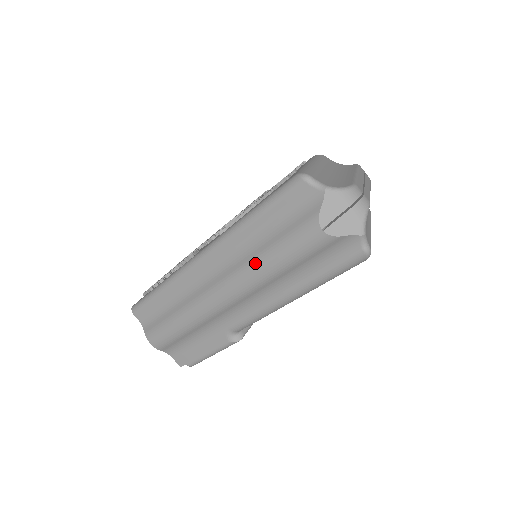
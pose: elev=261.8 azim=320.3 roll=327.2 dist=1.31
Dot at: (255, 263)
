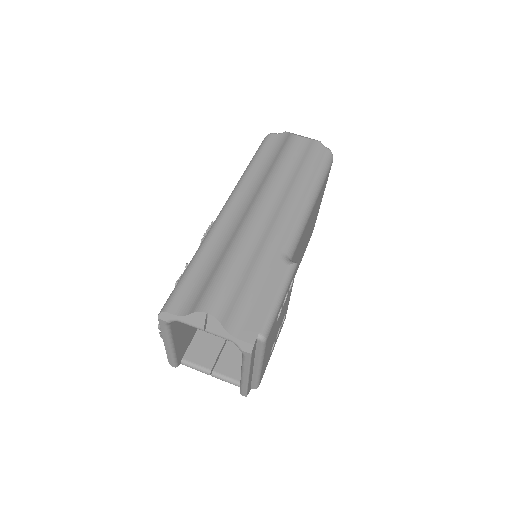
Dot at: (273, 173)
